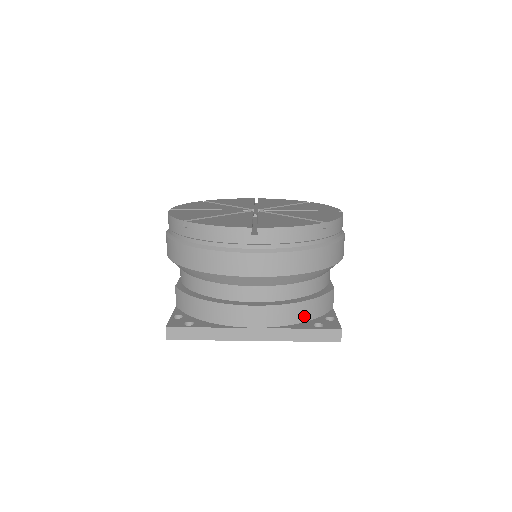
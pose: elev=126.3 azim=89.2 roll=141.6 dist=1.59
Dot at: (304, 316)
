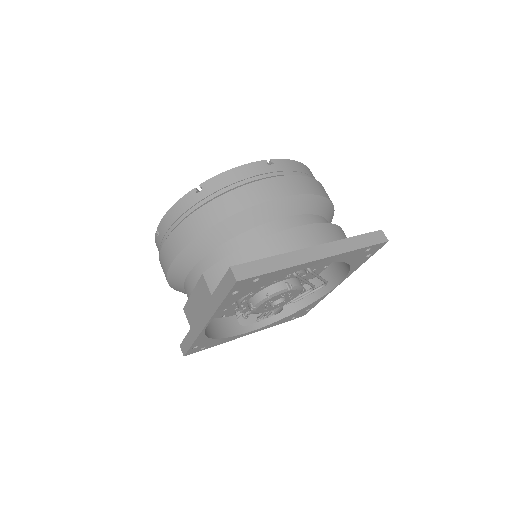
Dot at: occluded
